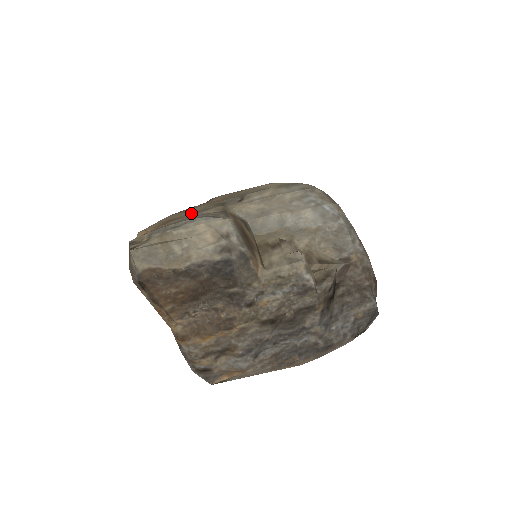
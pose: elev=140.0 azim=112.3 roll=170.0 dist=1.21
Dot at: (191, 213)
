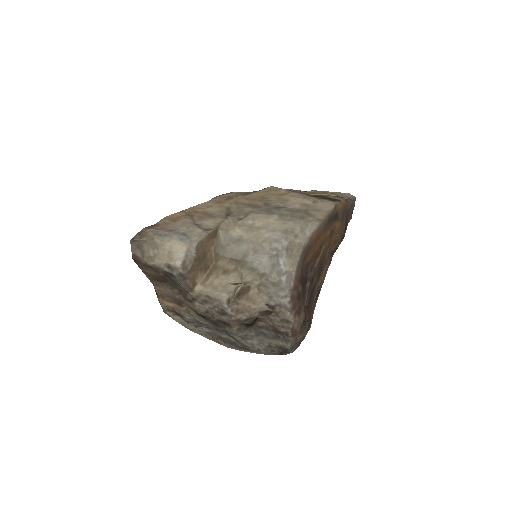
Dot at: (205, 214)
